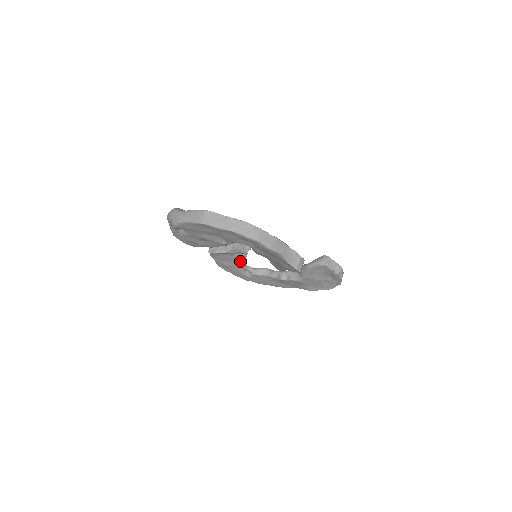
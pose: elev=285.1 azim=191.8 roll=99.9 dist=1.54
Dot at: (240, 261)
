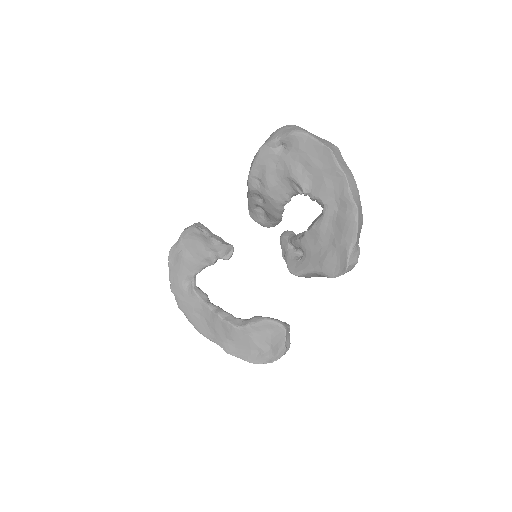
Dot at: (202, 263)
